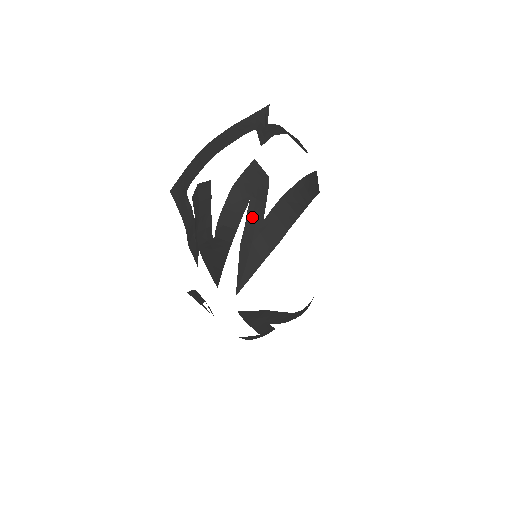
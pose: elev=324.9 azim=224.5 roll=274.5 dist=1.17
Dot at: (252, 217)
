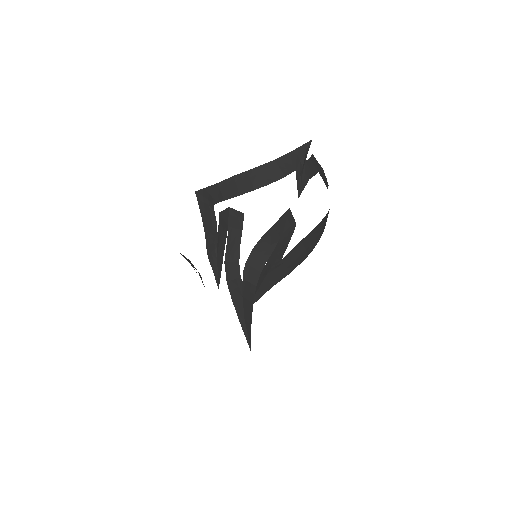
Dot at: (274, 257)
